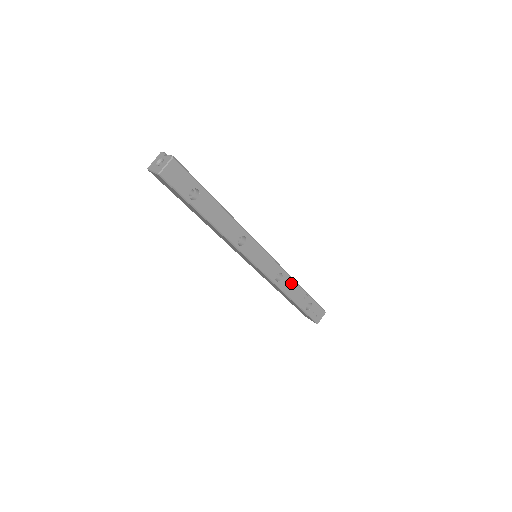
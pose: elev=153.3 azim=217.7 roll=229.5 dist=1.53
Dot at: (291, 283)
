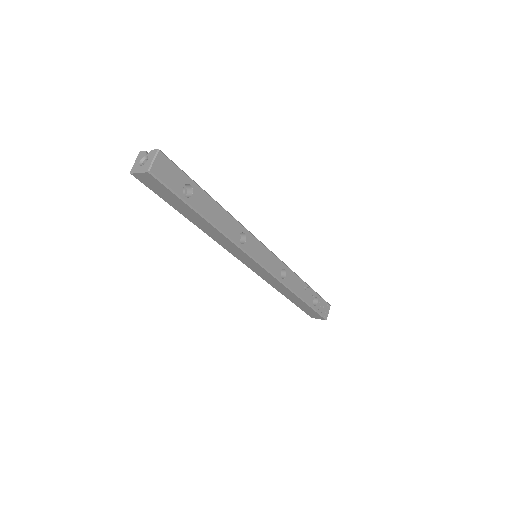
Dot at: (295, 279)
